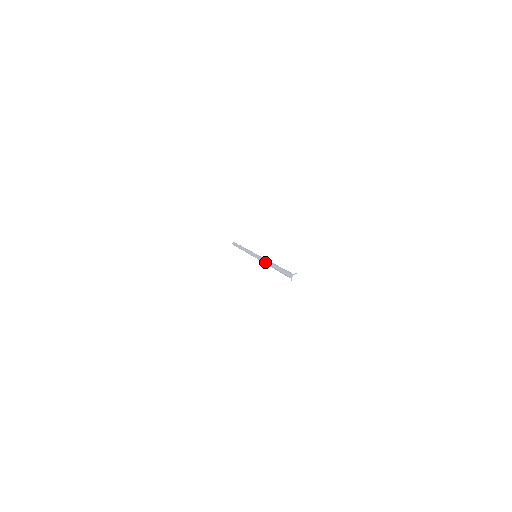
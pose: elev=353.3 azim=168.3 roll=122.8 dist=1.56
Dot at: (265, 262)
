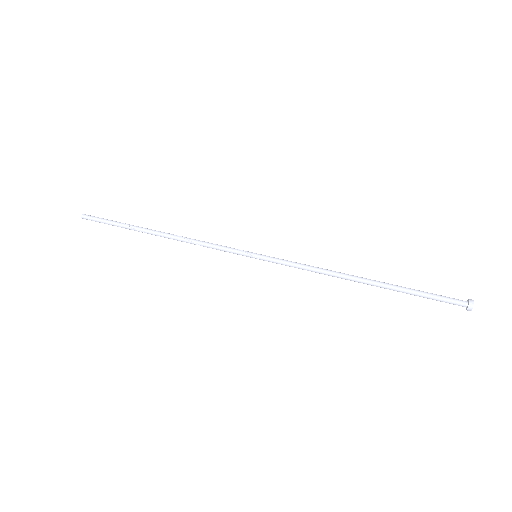
Dot at: (327, 273)
